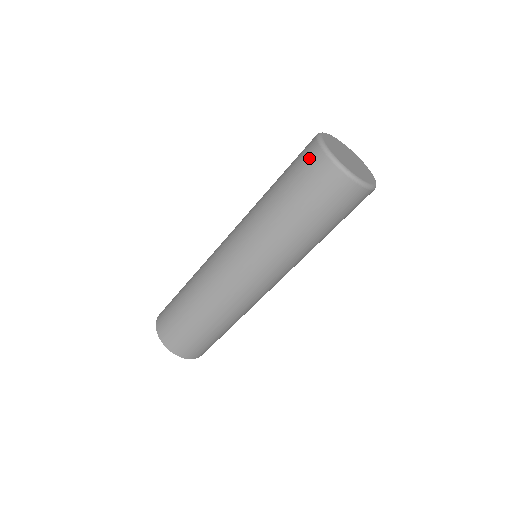
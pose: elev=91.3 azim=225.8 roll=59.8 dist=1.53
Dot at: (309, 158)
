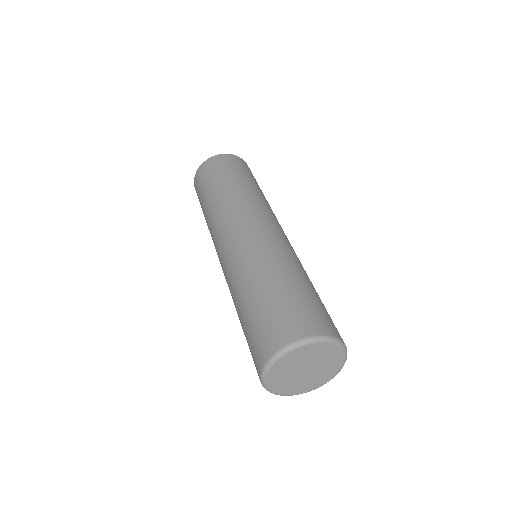
Dot at: (262, 345)
